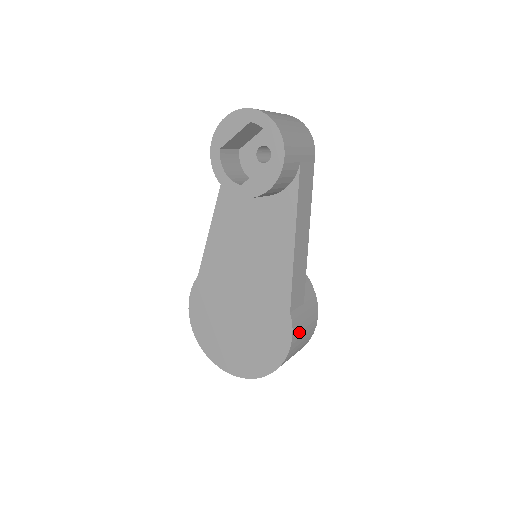
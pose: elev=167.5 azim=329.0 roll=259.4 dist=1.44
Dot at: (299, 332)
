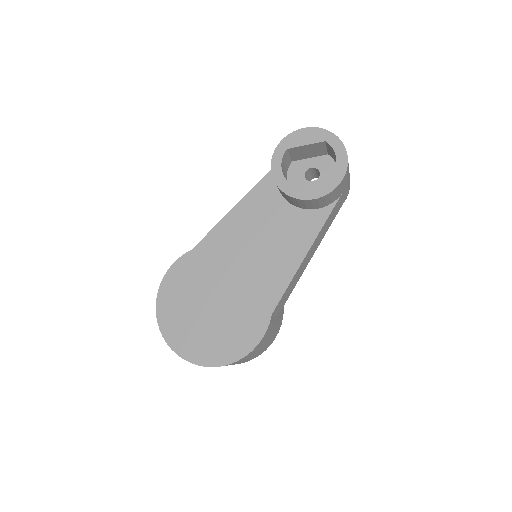
Dot at: (266, 338)
